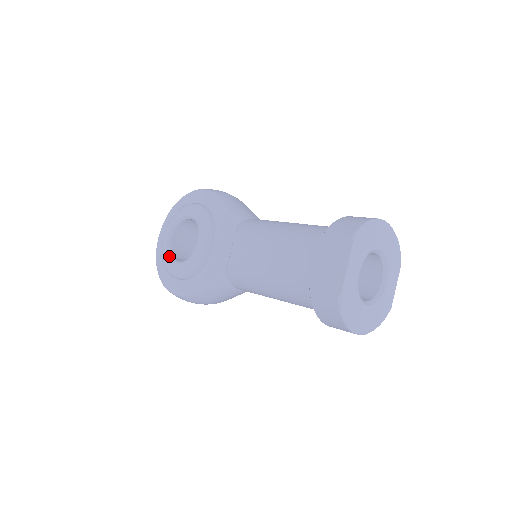
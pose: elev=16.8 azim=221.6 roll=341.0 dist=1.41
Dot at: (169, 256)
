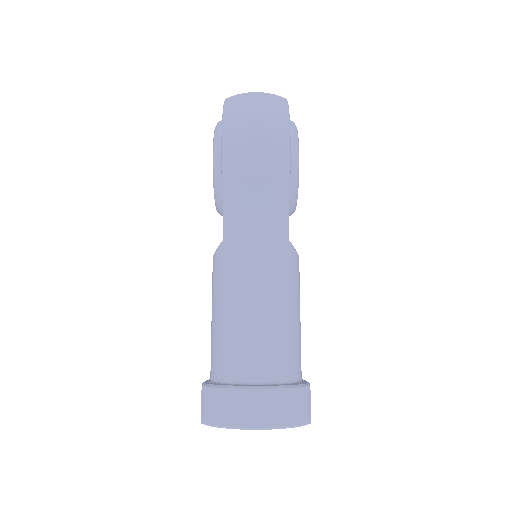
Dot at: occluded
